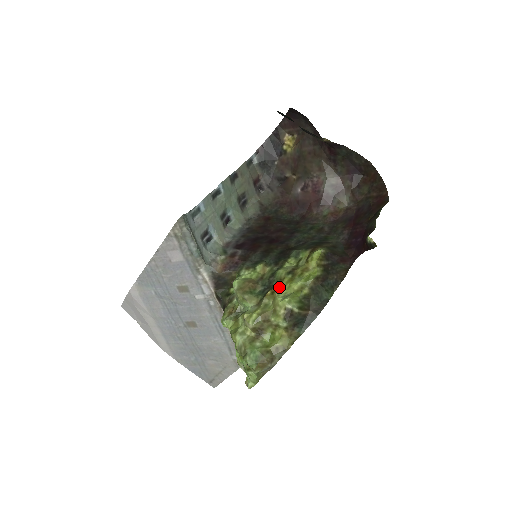
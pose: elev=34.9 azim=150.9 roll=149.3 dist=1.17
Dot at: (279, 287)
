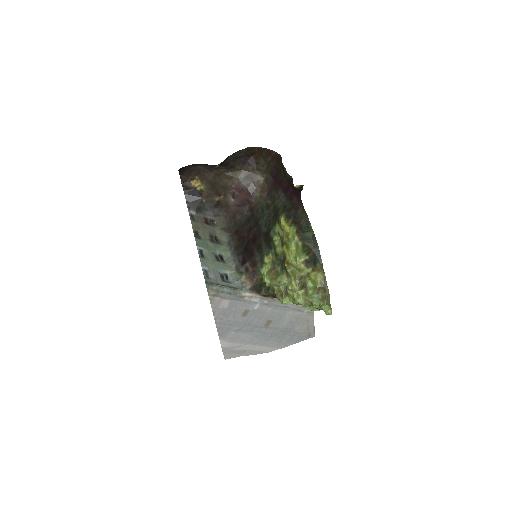
Dot at: (287, 257)
